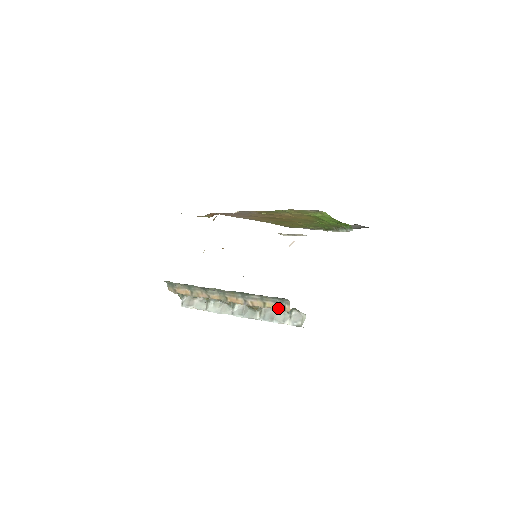
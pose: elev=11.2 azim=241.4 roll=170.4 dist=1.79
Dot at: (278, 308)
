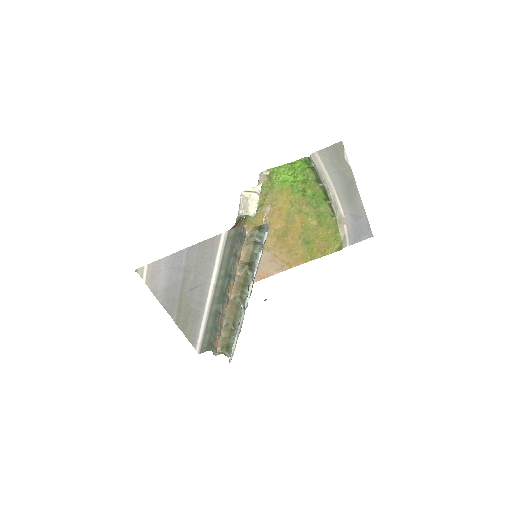
Dot at: (243, 244)
